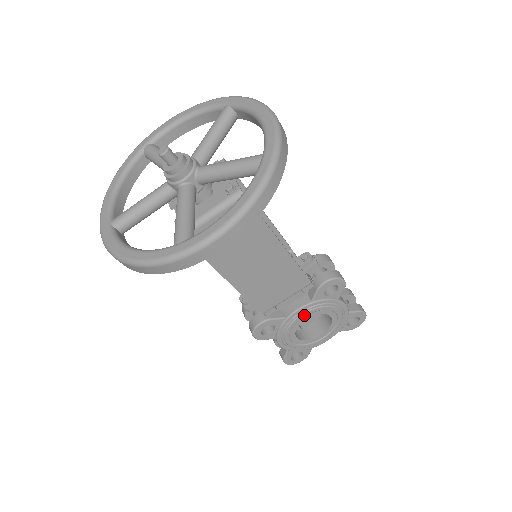
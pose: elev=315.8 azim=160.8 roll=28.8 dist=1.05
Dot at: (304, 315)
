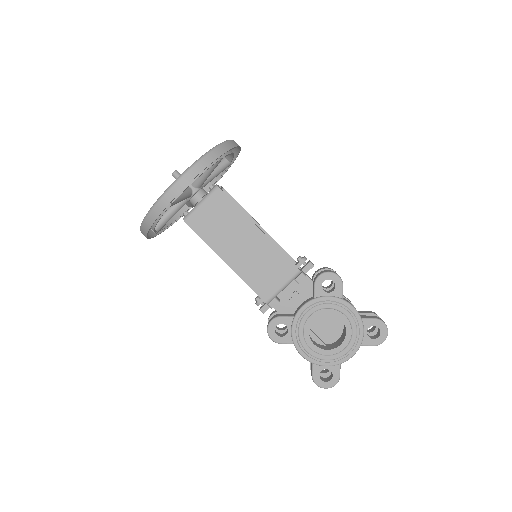
Dot at: (310, 313)
